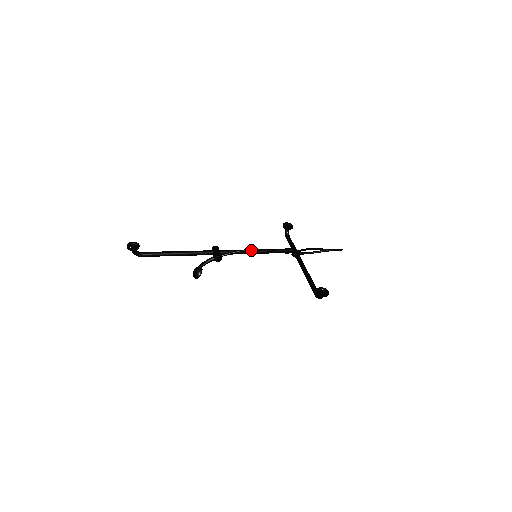
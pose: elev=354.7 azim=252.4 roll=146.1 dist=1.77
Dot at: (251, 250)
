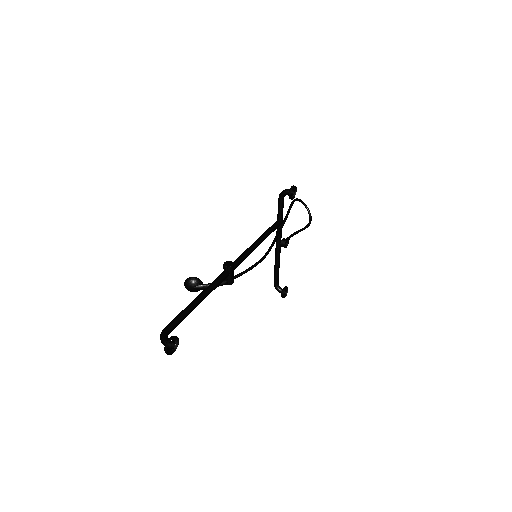
Dot at: (260, 262)
